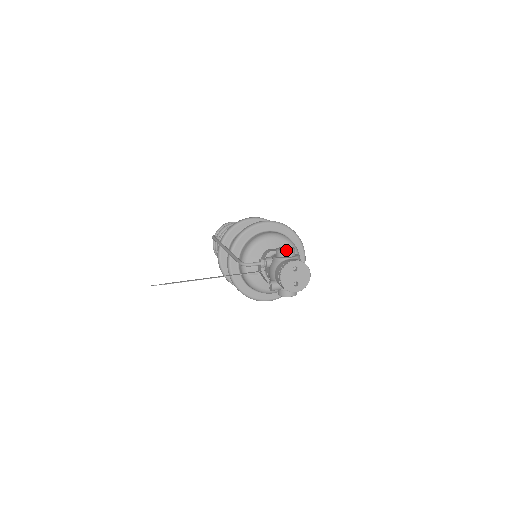
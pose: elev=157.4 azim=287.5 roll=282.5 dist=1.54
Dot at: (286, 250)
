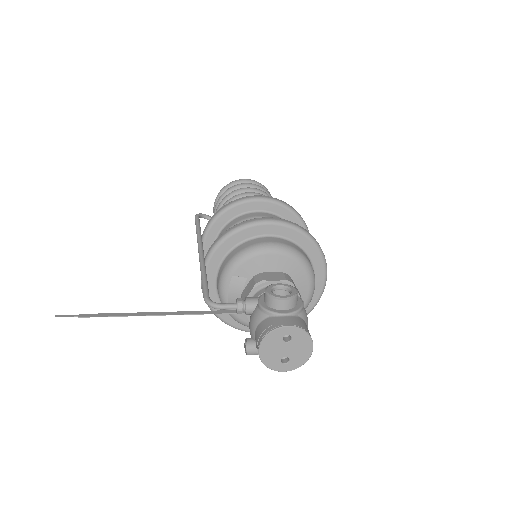
Dot at: (280, 299)
